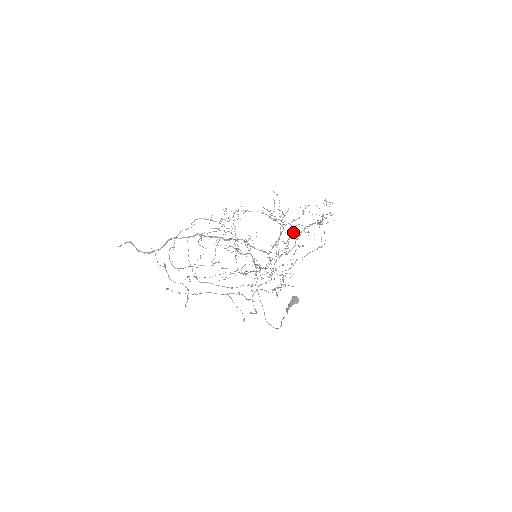
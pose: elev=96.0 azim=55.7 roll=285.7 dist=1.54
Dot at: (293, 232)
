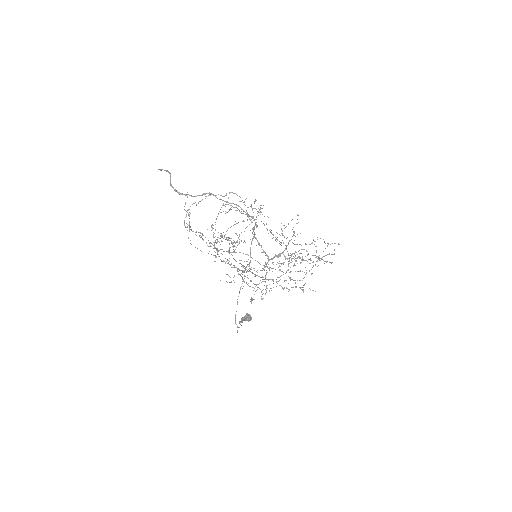
Dot at: occluded
